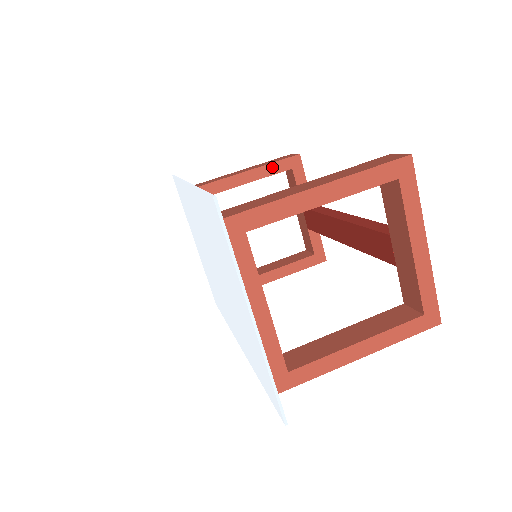
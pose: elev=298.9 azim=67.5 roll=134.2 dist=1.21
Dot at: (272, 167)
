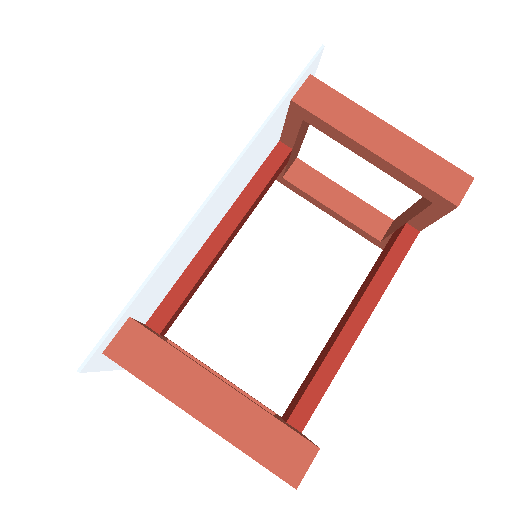
Dot at: (412, 181)
